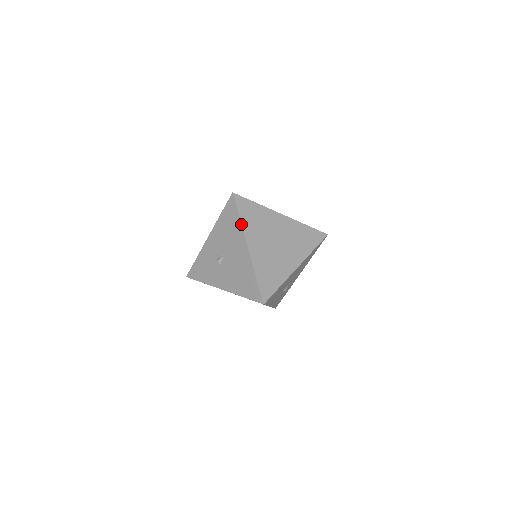
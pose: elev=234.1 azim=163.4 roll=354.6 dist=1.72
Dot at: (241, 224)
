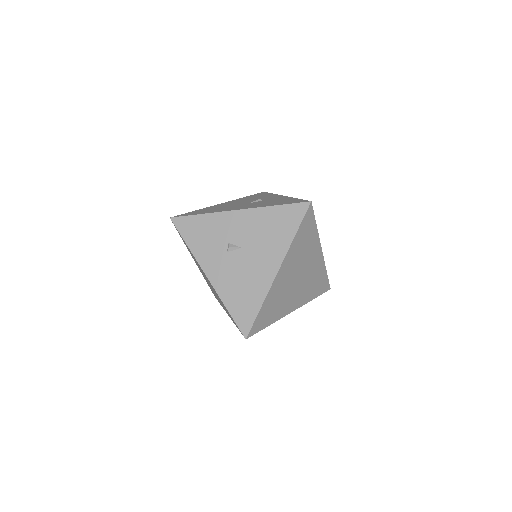
Dot at: (292, 242)
